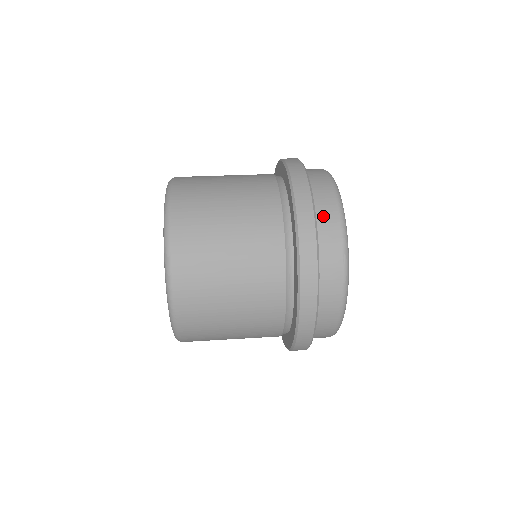
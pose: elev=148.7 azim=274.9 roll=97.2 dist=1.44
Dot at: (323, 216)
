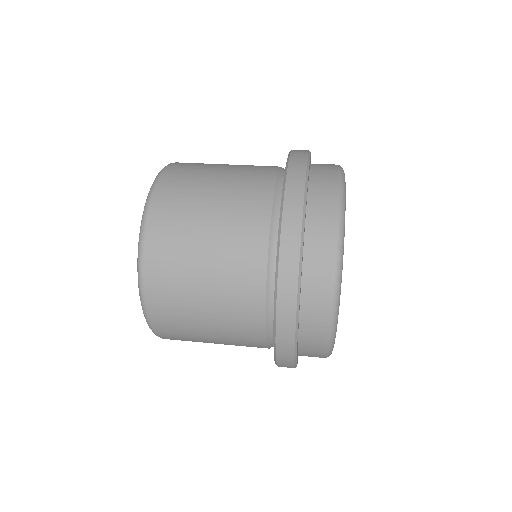
Dot at: (311, 306)
